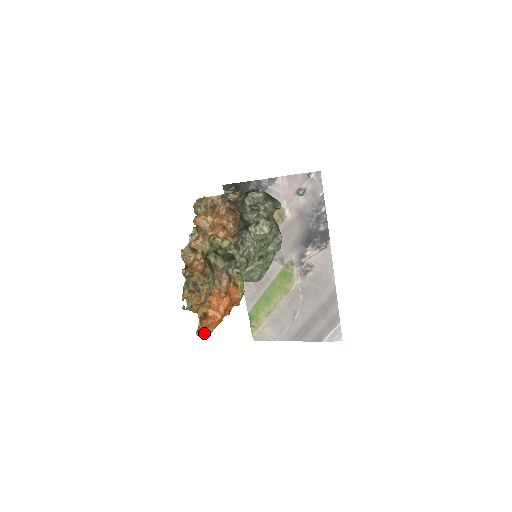
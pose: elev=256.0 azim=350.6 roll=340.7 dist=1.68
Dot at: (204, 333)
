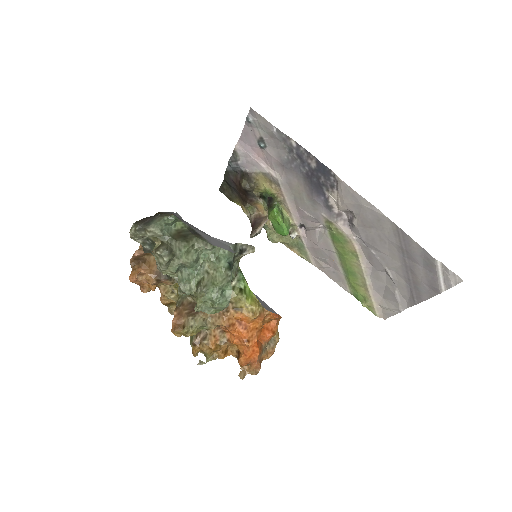
Dot at: (251, 371)
